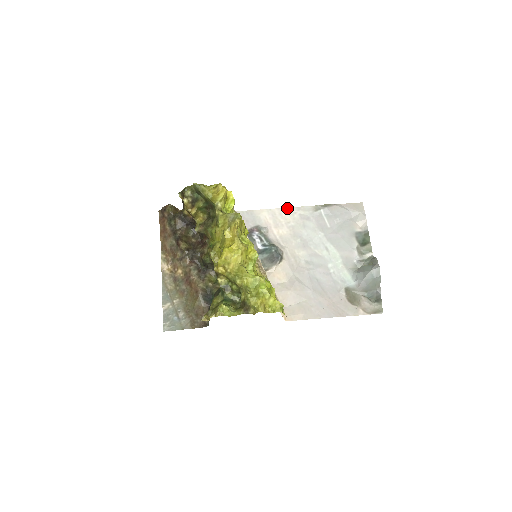
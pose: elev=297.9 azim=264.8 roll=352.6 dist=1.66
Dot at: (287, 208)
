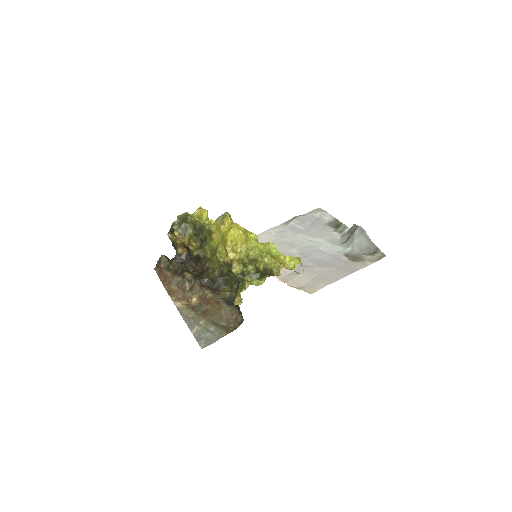
Dot at: (262, 232)
